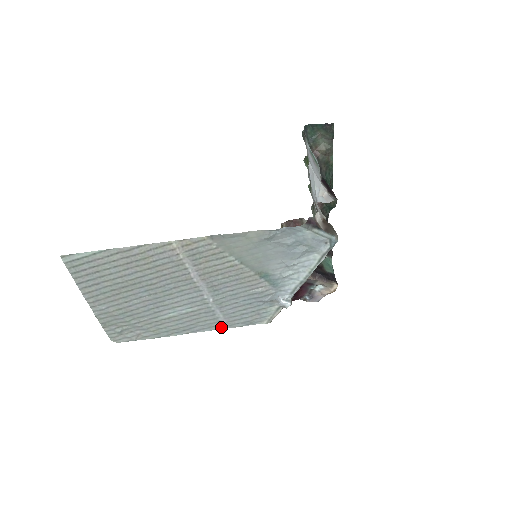
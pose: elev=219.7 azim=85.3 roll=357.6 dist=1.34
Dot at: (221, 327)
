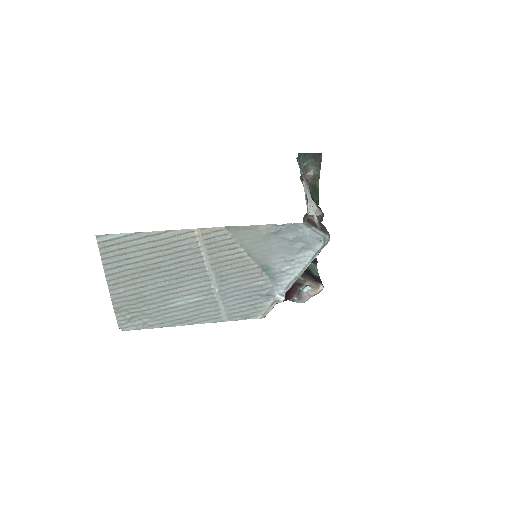
Dot at: (220, 320)
